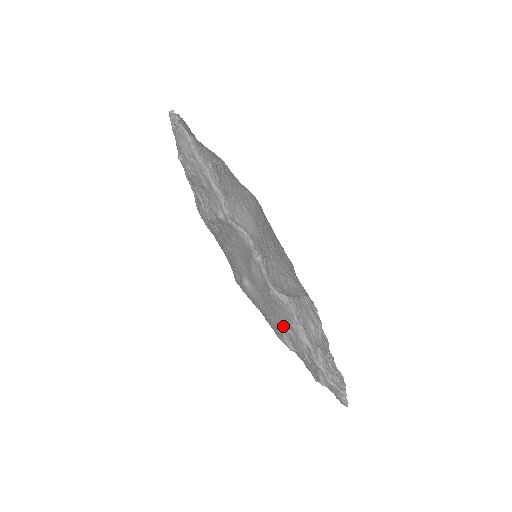
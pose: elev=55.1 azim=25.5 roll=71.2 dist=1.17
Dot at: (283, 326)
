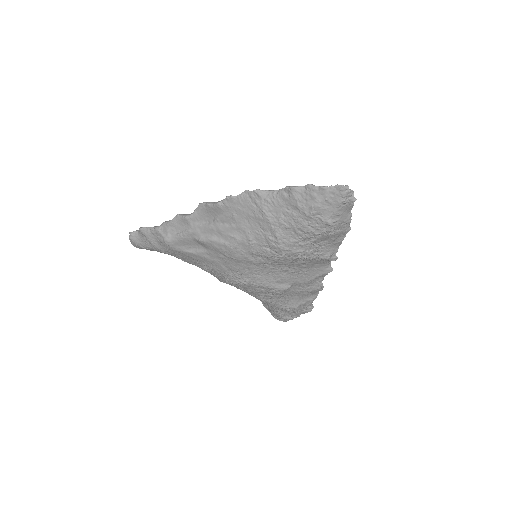
Dot at: (301, 302)
